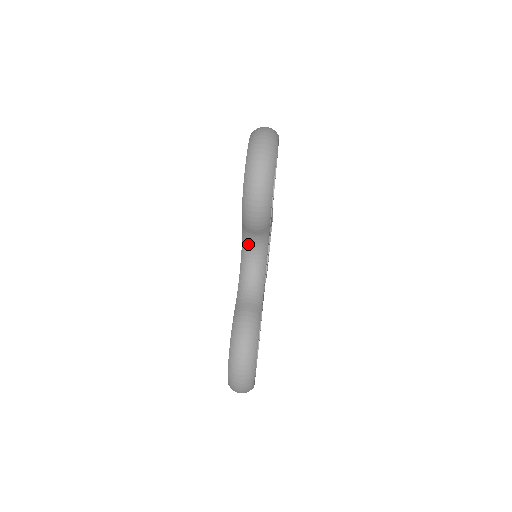
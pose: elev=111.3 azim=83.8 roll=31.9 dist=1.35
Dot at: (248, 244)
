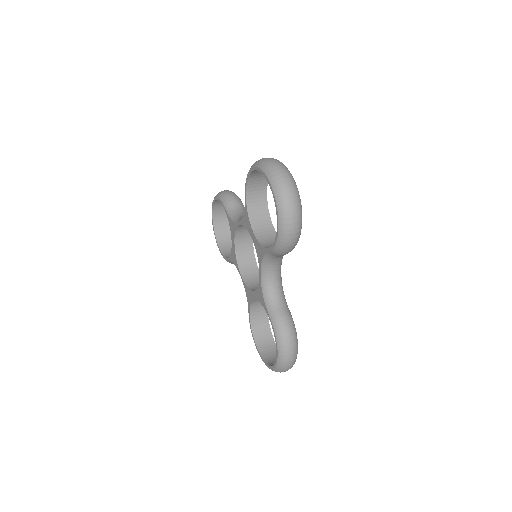
Dot at: (270, 262)
